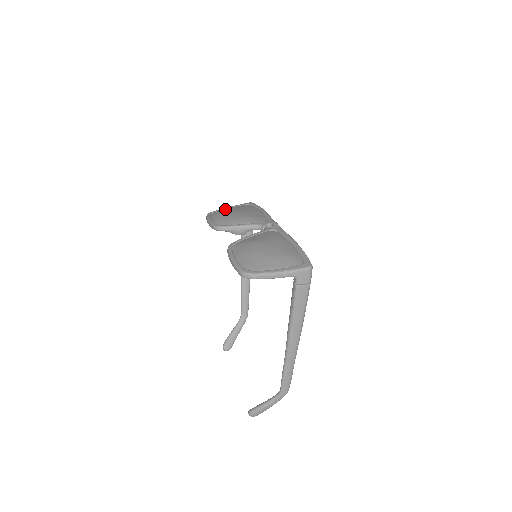
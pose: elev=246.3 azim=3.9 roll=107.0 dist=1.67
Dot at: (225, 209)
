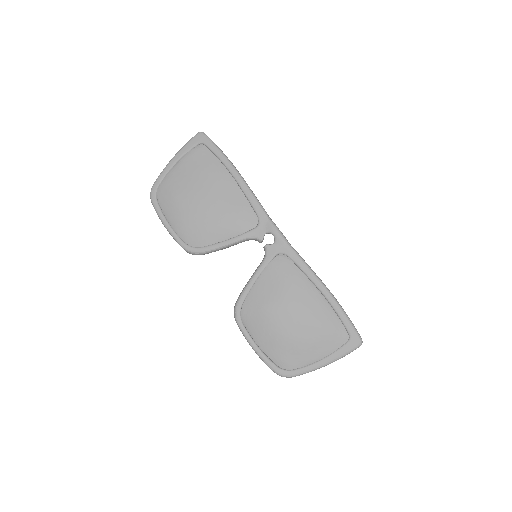
Dot at: (173, 180)
